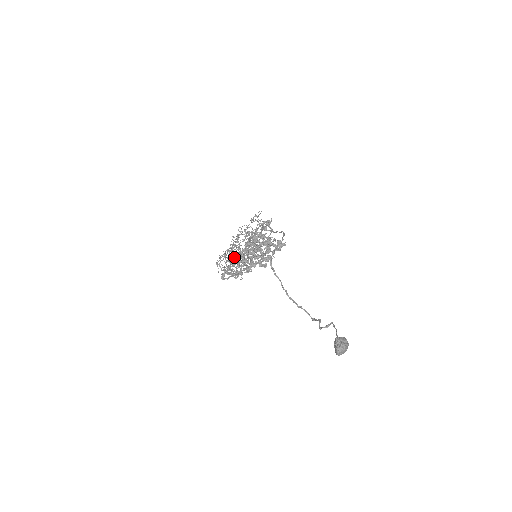
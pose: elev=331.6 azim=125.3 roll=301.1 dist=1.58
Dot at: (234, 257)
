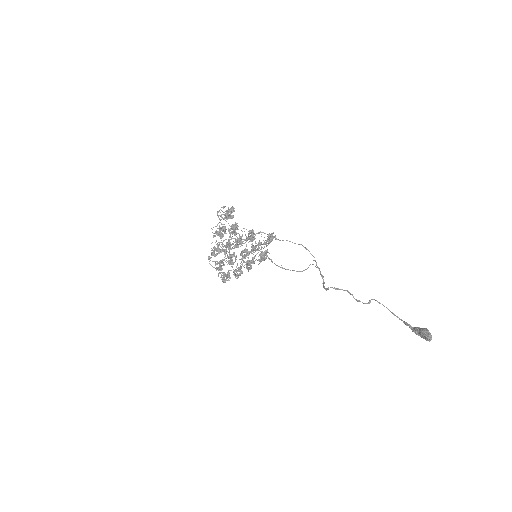
Dot at: (228, 261)
